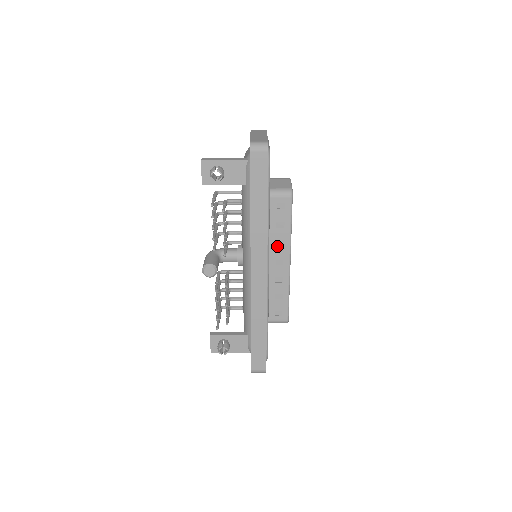
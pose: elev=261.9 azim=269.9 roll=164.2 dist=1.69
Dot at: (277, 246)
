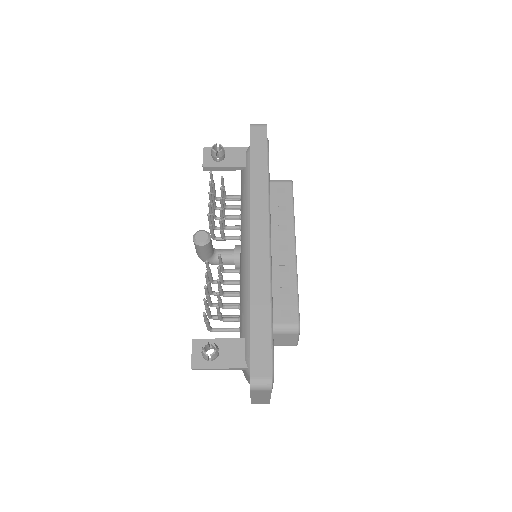
Dot at: (279, 231)
